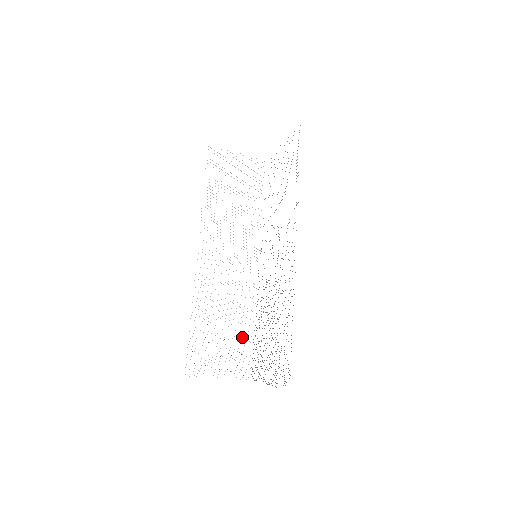
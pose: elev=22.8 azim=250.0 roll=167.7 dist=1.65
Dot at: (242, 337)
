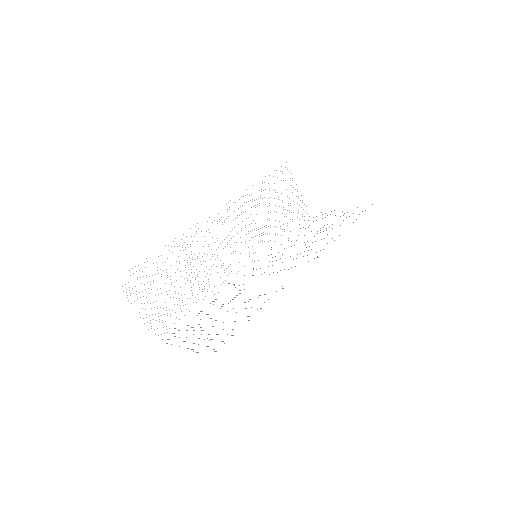
Dot at: occluded
